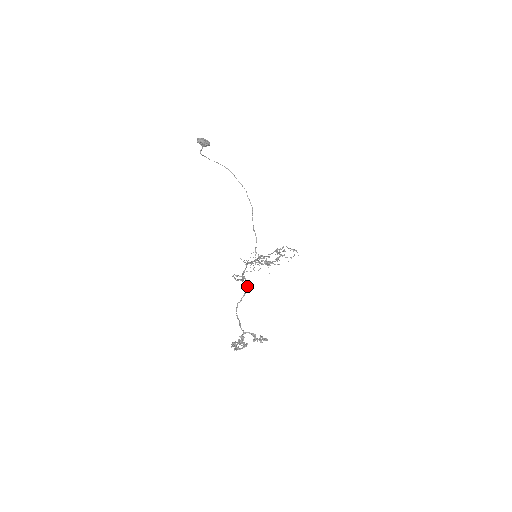
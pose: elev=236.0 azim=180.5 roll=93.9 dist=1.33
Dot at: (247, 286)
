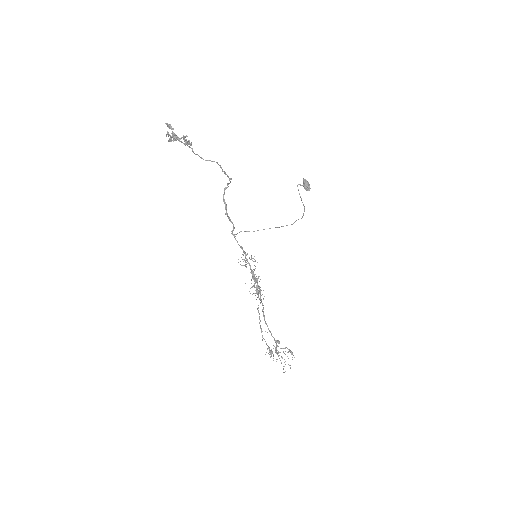
Dot at: (225, 172)
